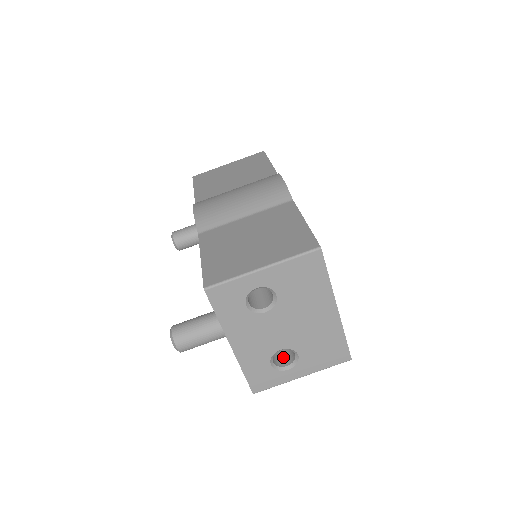
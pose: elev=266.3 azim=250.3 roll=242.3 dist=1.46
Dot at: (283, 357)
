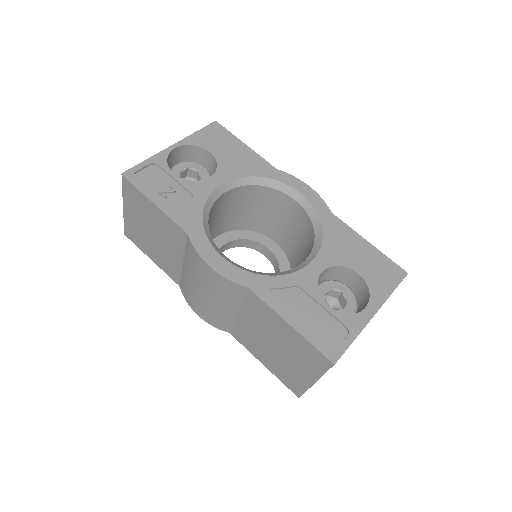
Dot at: occluded
